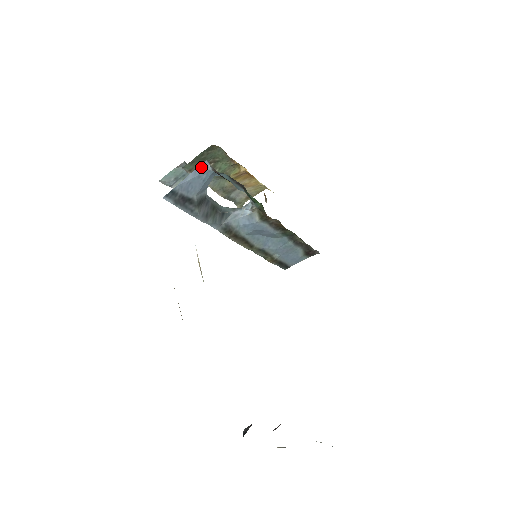
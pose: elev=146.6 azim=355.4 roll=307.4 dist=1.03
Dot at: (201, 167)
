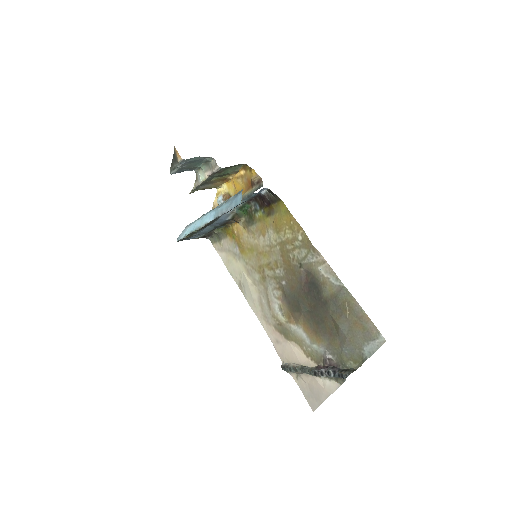
Dot at: (261, 190)
